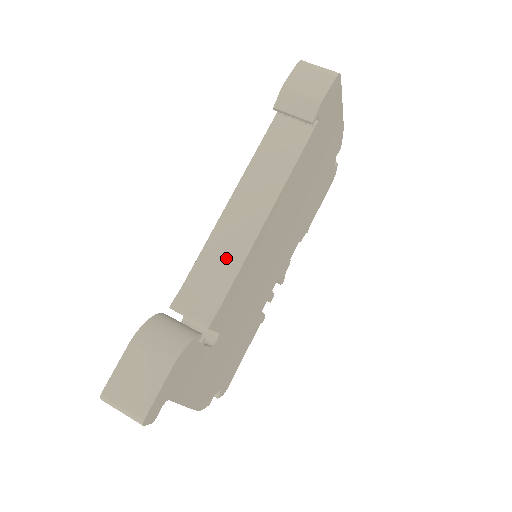
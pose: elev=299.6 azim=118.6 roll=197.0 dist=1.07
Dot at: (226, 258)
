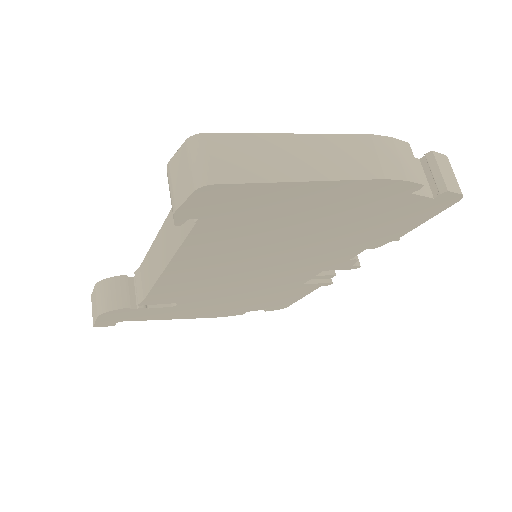
Dot at: (150, 273)
